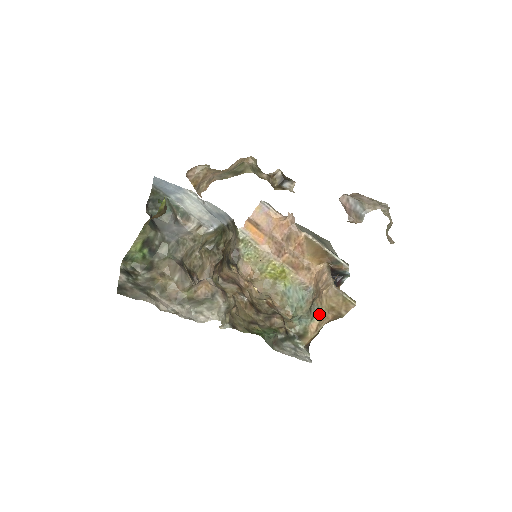
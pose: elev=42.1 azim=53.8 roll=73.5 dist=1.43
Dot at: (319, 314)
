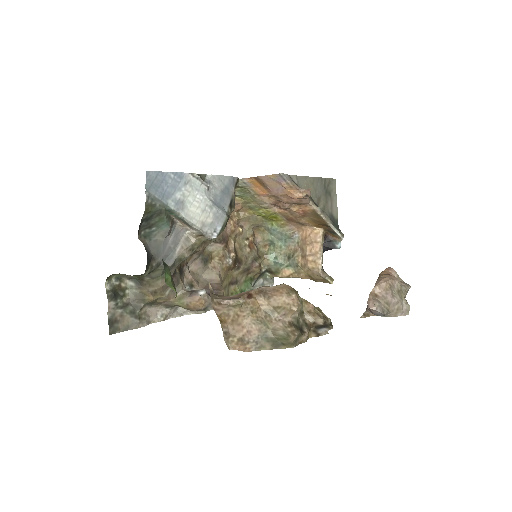
Dot at: (296, 269)
